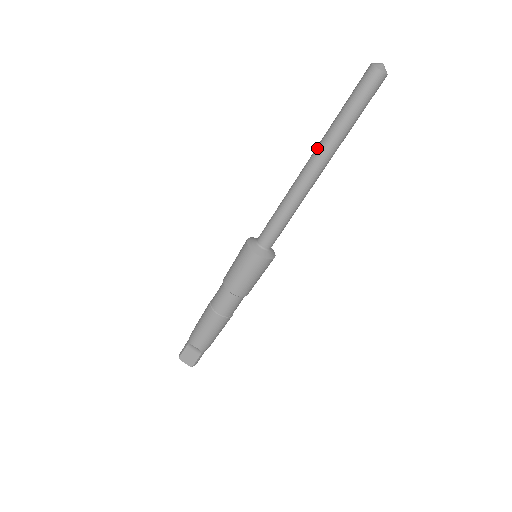
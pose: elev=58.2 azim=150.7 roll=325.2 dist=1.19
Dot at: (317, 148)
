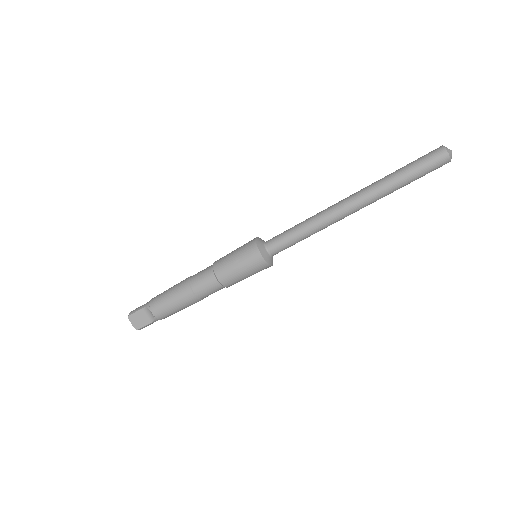
Dot at: (363, 190)
